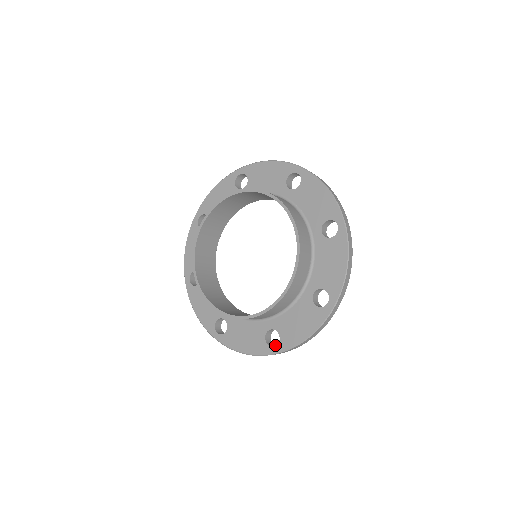
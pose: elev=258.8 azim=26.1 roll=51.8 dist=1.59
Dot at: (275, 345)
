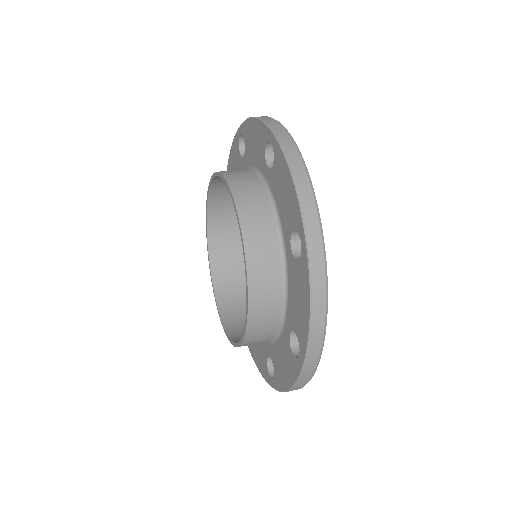
Dot at: occluded
